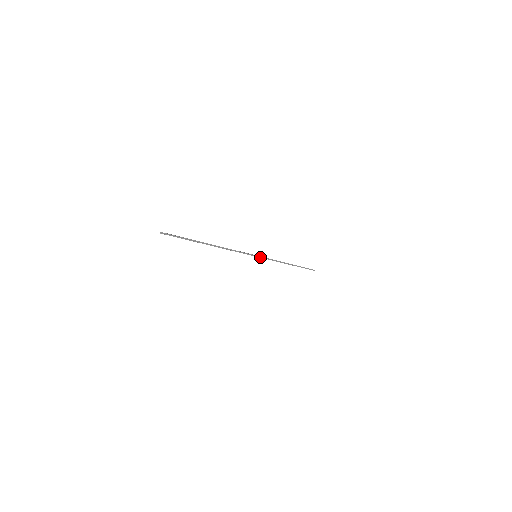
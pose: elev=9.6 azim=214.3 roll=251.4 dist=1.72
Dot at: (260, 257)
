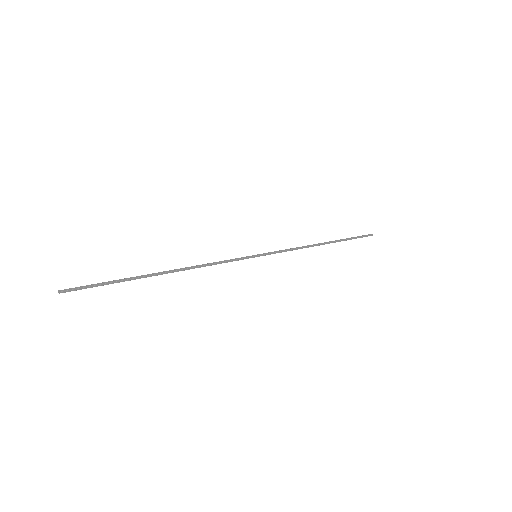
Dot at: (264, 255)
